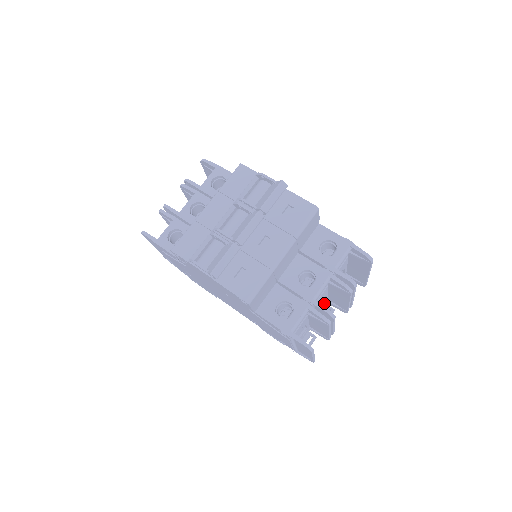
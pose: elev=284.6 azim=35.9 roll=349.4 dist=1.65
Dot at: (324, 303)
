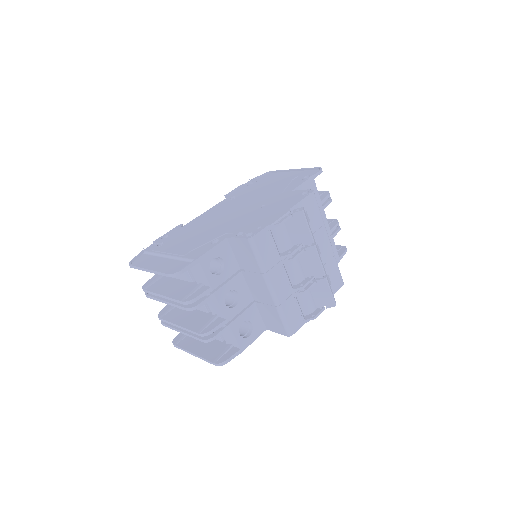
Dot at: occluded
